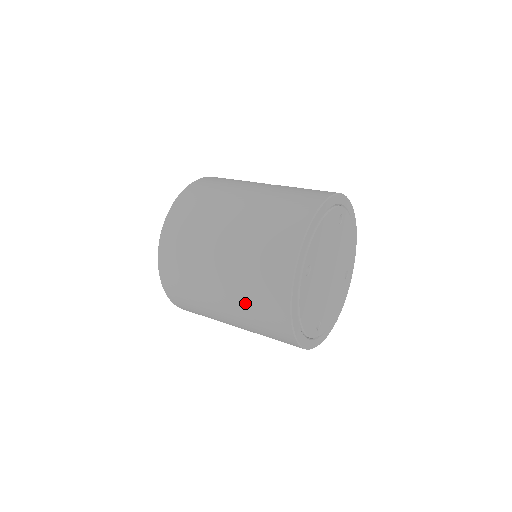
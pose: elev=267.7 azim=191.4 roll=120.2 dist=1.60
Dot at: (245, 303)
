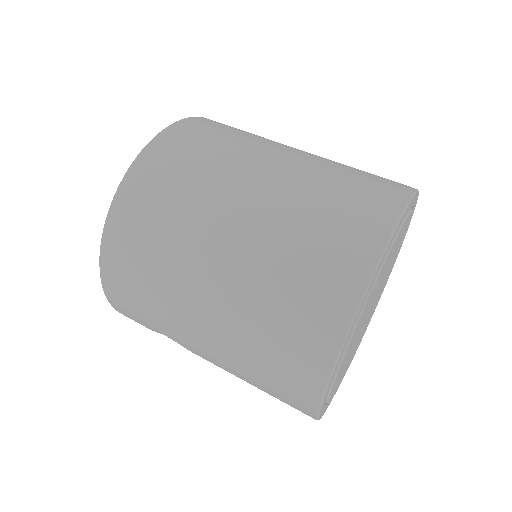
Dot at: (256, 310)
